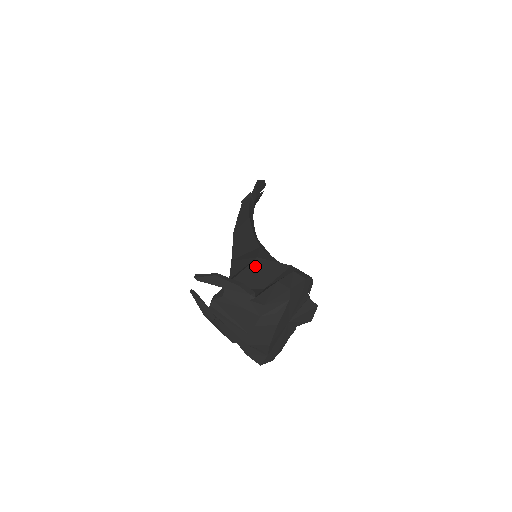
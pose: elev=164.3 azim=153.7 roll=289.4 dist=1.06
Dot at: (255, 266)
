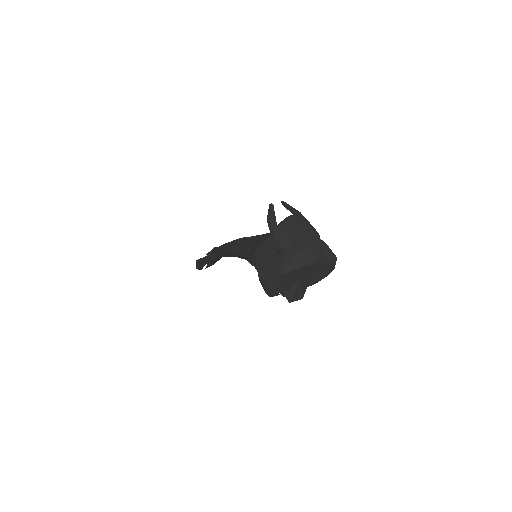
Dot at: occluded
